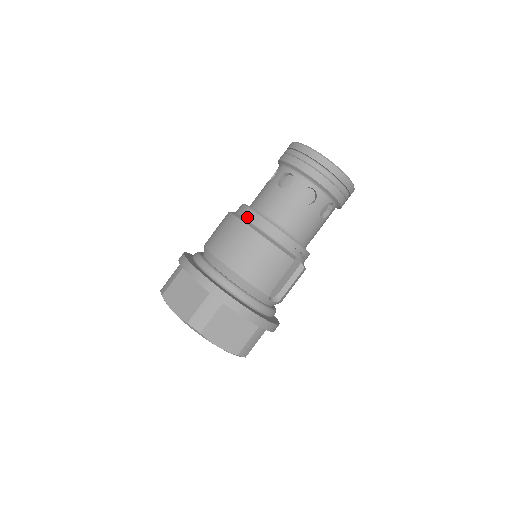
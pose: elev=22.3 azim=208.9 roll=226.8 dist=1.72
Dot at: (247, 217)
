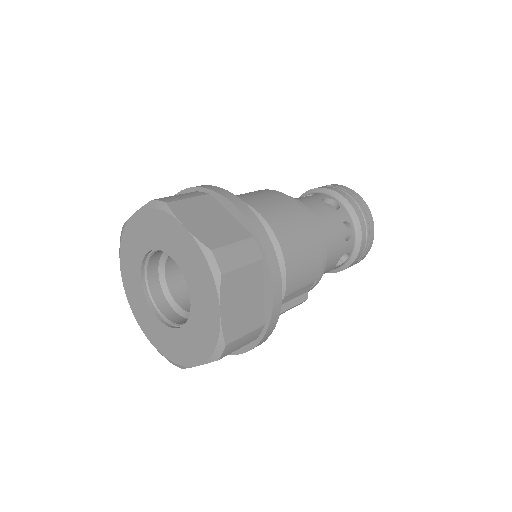
Dot at: occluded
